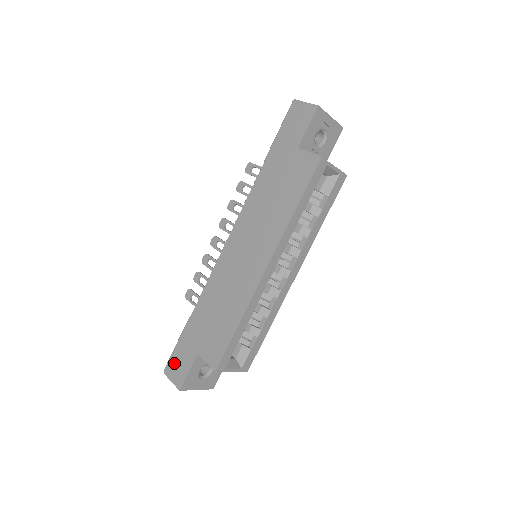
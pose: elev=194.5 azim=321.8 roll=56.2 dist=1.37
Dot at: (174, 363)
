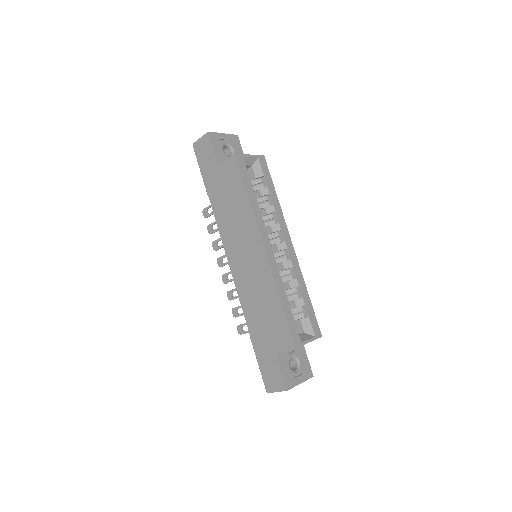
Dot at: (268, 378)
